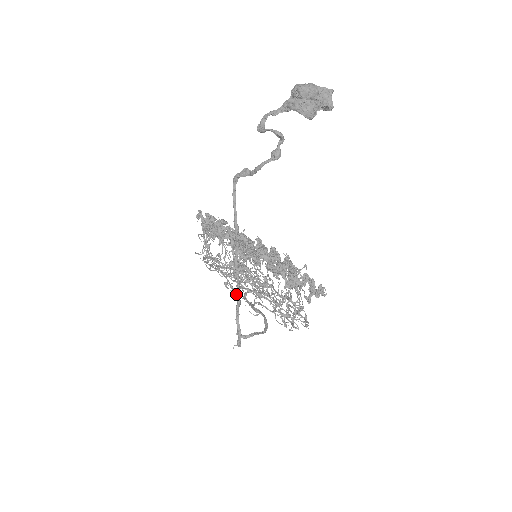
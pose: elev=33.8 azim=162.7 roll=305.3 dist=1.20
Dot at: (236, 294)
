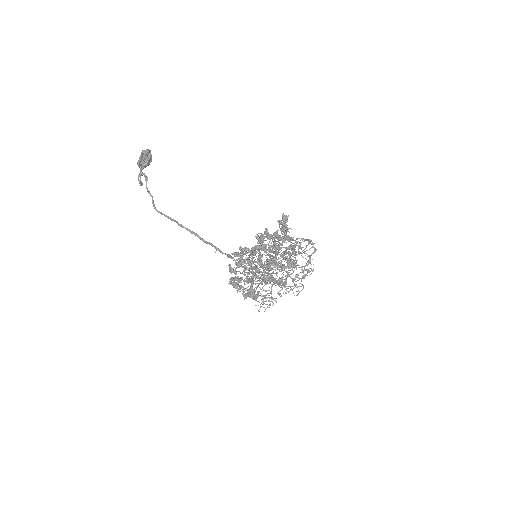
Dot at: (191, 233)
